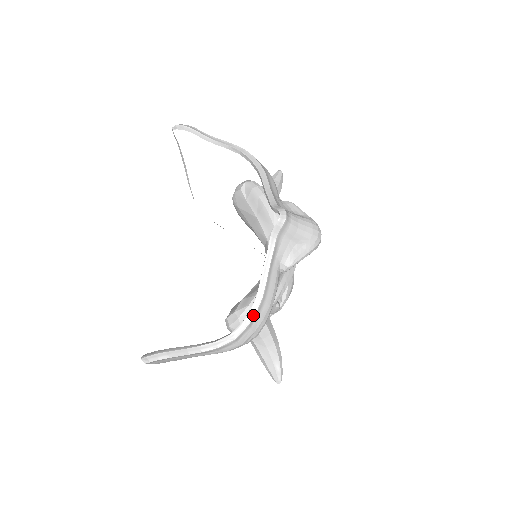
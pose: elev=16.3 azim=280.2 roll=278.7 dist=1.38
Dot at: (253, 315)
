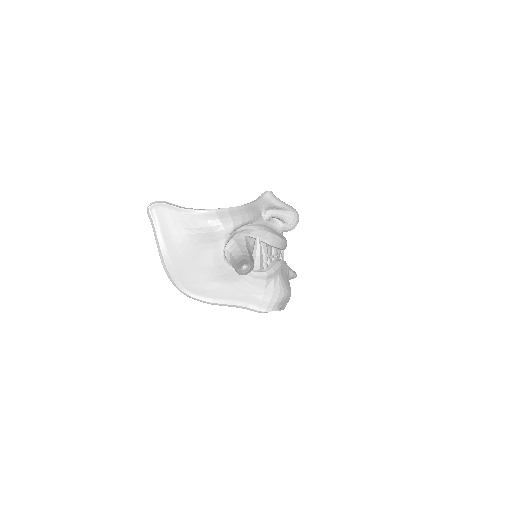
Dot at: (233, 207)
